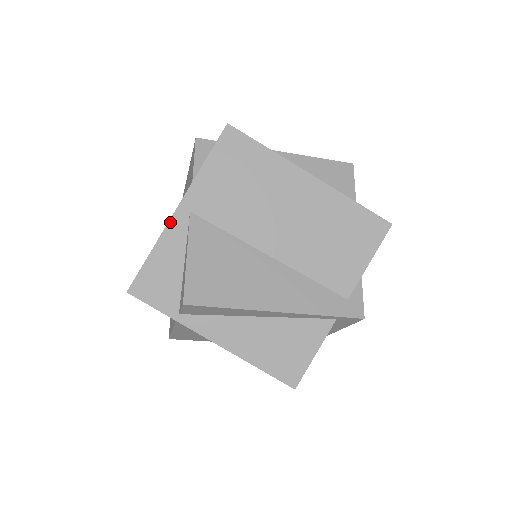
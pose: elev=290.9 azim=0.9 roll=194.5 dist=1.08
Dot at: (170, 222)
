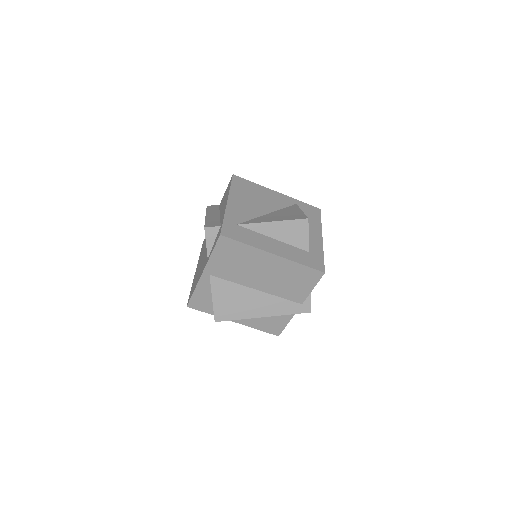
Dot at: (200, 279)
